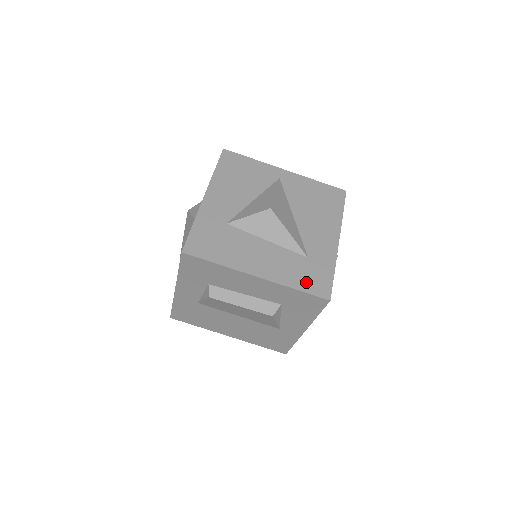
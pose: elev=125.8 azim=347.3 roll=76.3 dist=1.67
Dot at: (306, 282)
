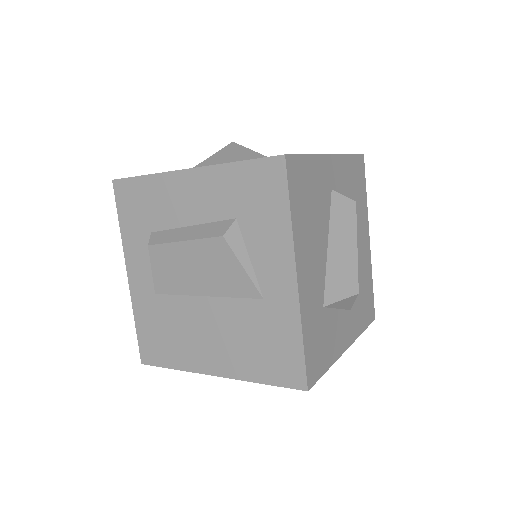
Dot at: occluded
